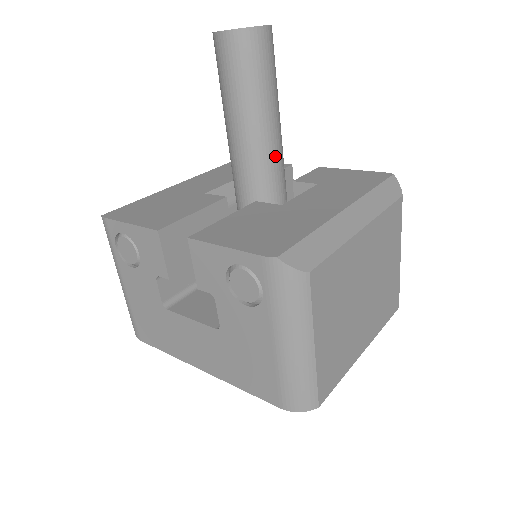
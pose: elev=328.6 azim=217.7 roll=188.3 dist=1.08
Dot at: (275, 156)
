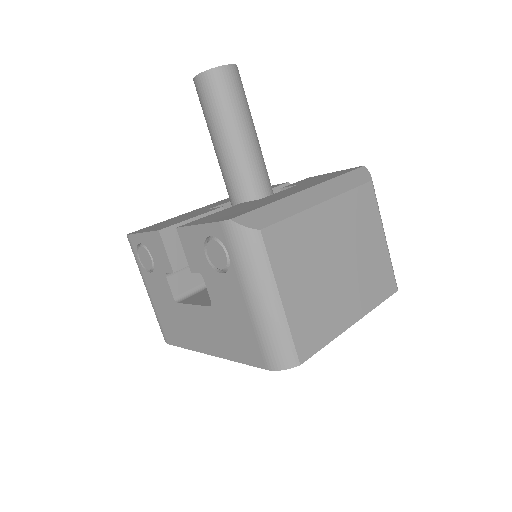
Dot at: (255, 164)
